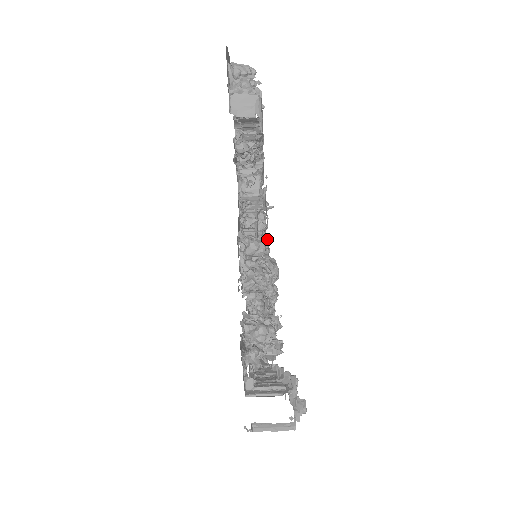
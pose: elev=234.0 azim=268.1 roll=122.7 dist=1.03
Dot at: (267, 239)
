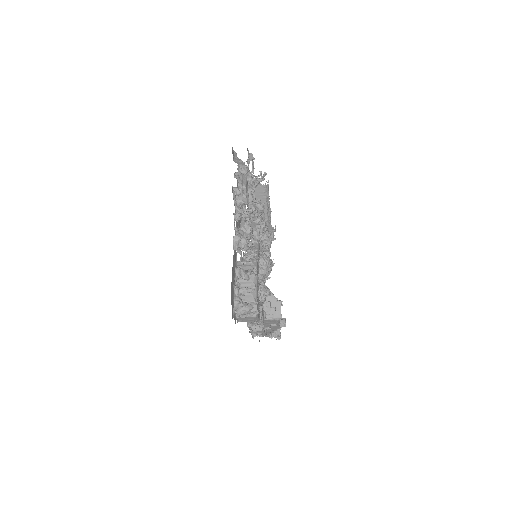
Dot at: (263, 227)
